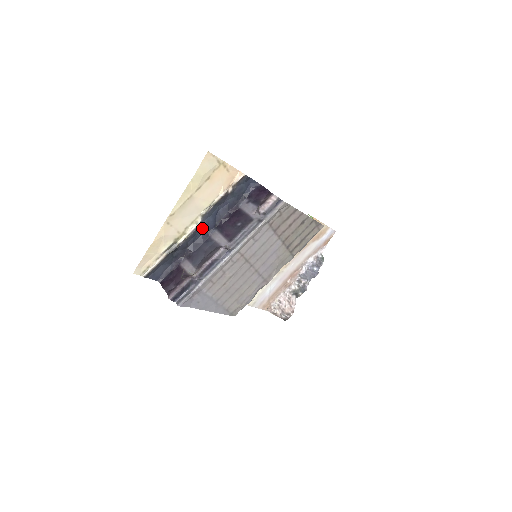
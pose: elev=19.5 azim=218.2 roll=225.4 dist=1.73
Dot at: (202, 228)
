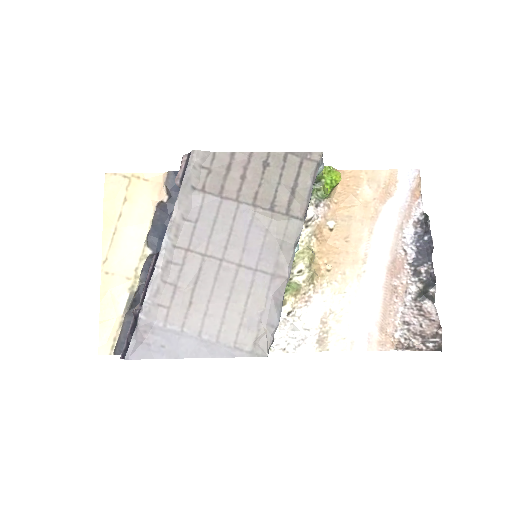
Dot at: occluded
